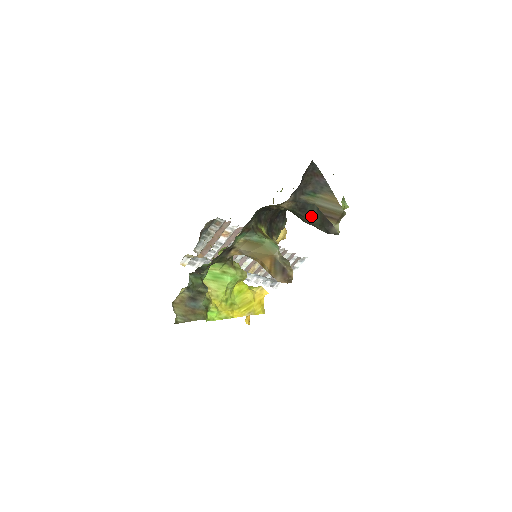
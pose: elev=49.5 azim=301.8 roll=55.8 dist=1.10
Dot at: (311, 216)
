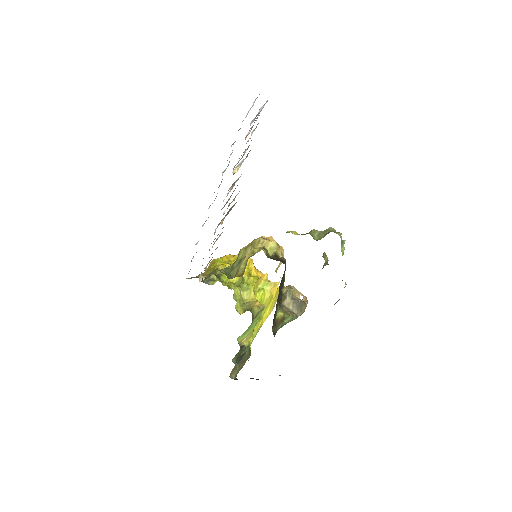
Dot at: occluded
